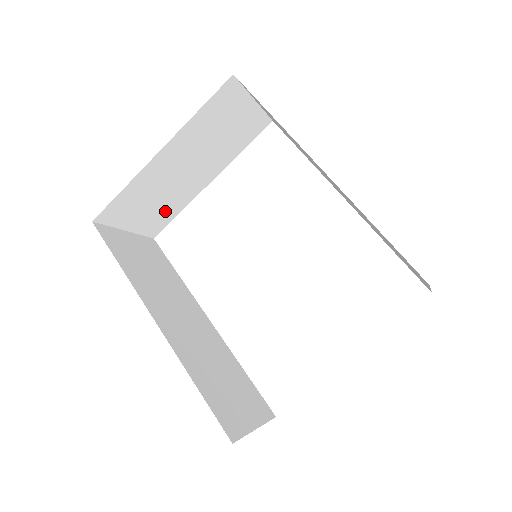
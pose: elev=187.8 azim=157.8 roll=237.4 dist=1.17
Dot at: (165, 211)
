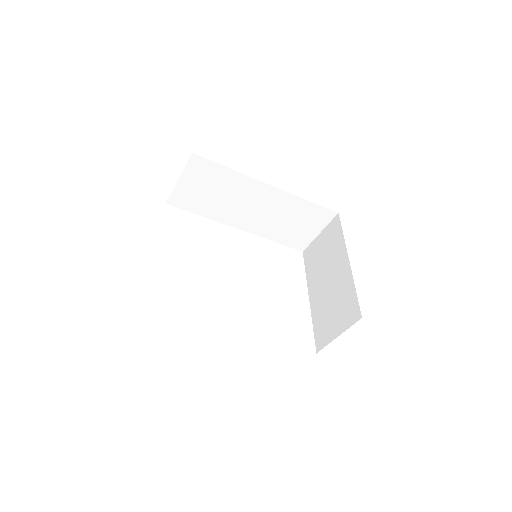
Dot at: occluded
